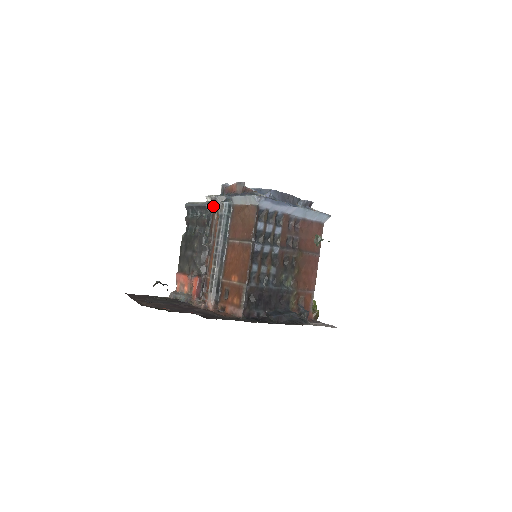
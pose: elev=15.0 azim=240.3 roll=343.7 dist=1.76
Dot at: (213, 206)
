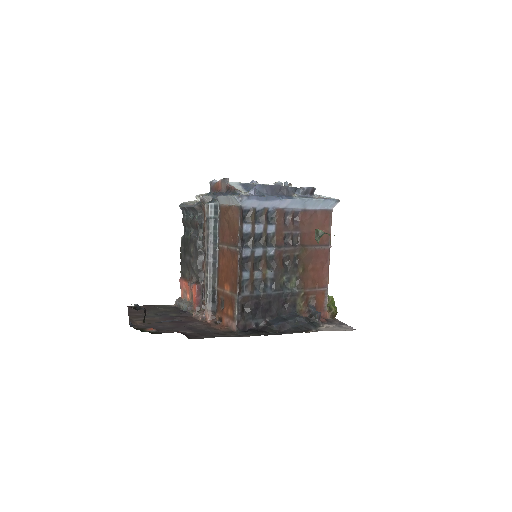
Dot at: (203, 207)
